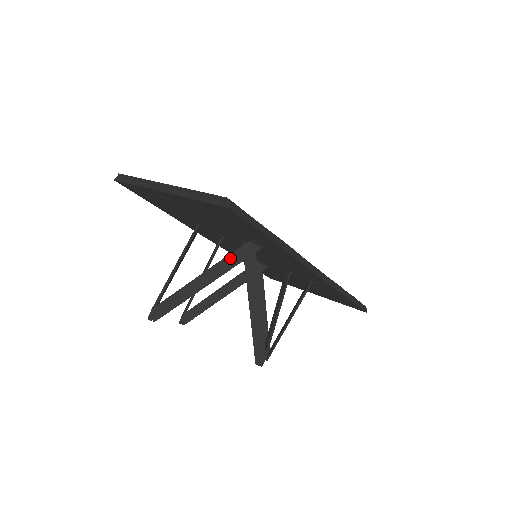
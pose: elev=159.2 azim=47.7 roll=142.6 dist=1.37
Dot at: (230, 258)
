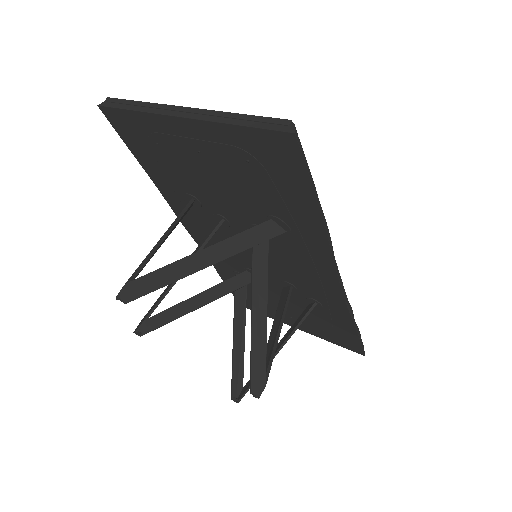
Dot at: (245, 236)
